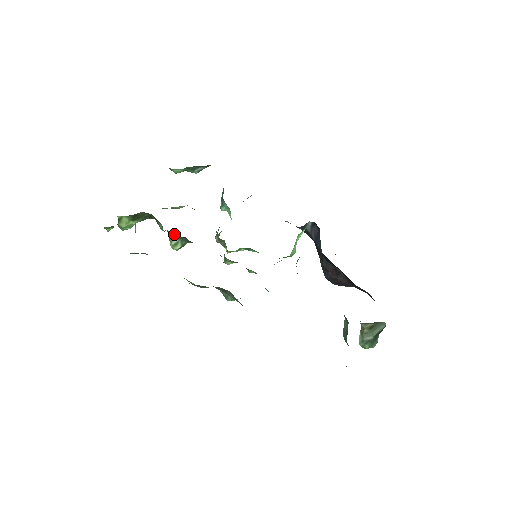
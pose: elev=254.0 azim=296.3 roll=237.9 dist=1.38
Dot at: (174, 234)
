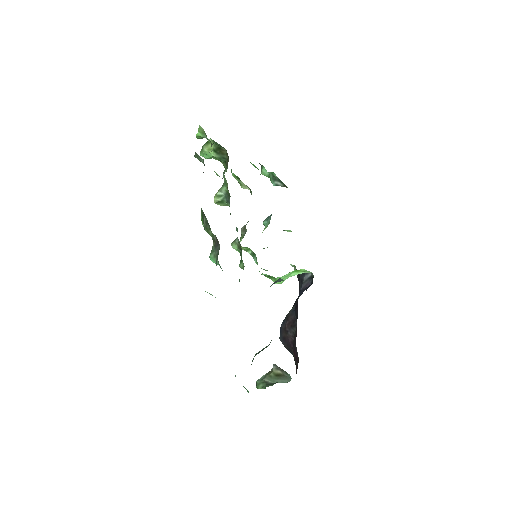
Dot at: (227, 185)
